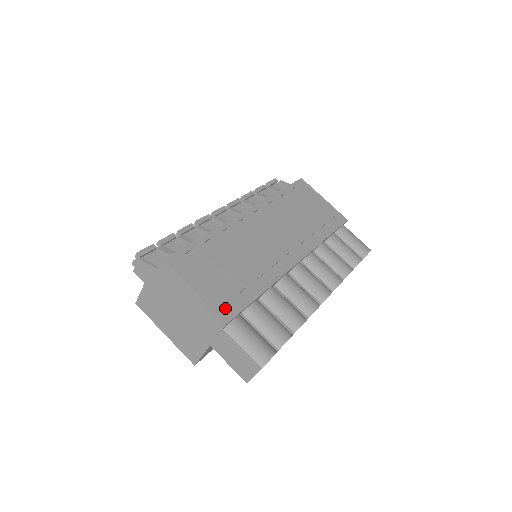
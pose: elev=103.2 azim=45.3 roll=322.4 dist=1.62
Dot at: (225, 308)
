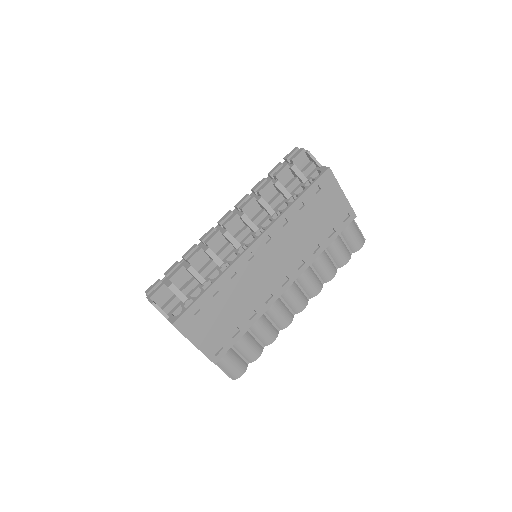
Dot at: (216, 349)
